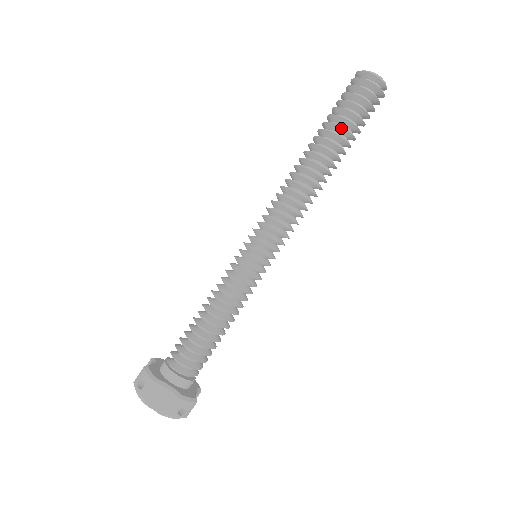
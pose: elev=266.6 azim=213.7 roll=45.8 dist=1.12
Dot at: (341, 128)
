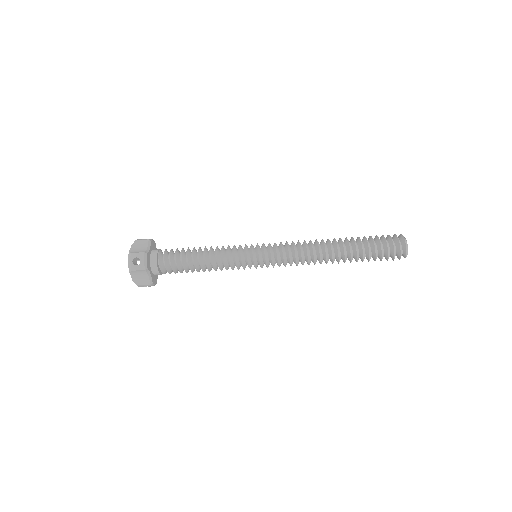
Dot at: (363, 257)
